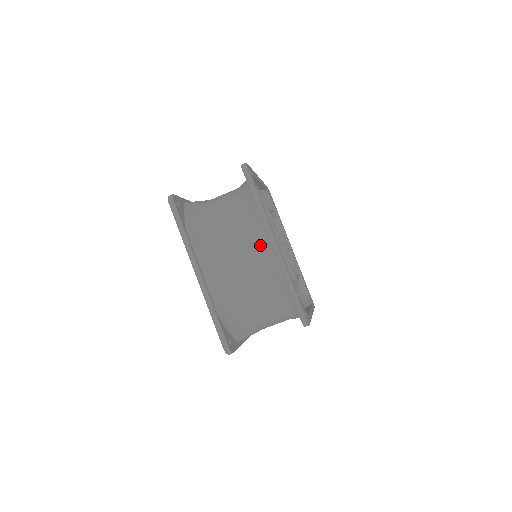
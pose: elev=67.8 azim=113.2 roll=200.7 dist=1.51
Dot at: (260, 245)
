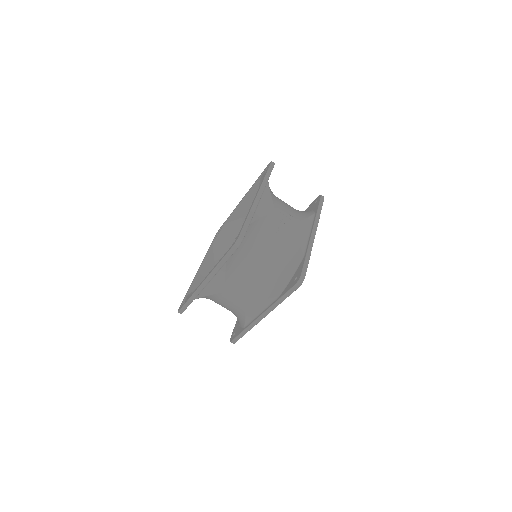
Dot at: (303, 227)
